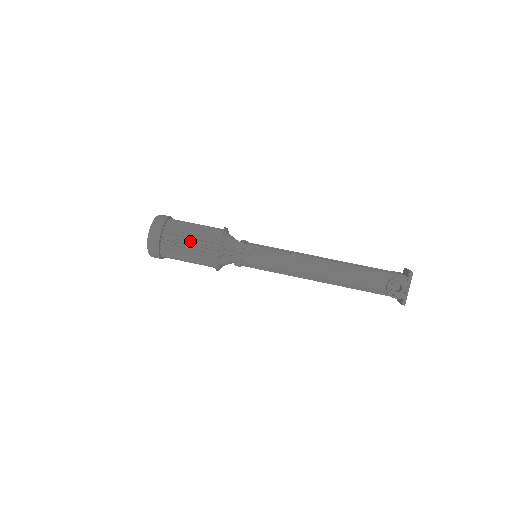
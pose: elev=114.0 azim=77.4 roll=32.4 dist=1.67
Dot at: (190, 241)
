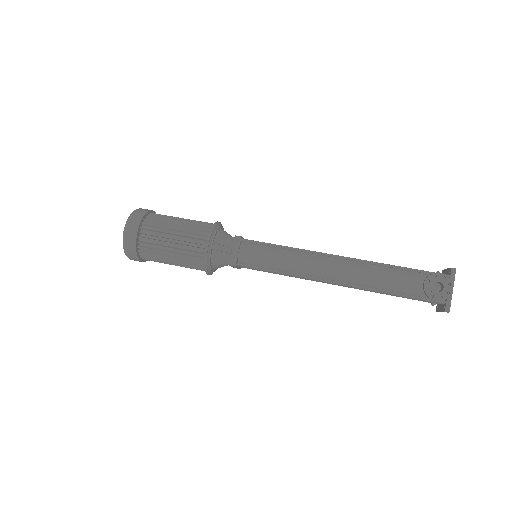
Dot at: (175, 233)
